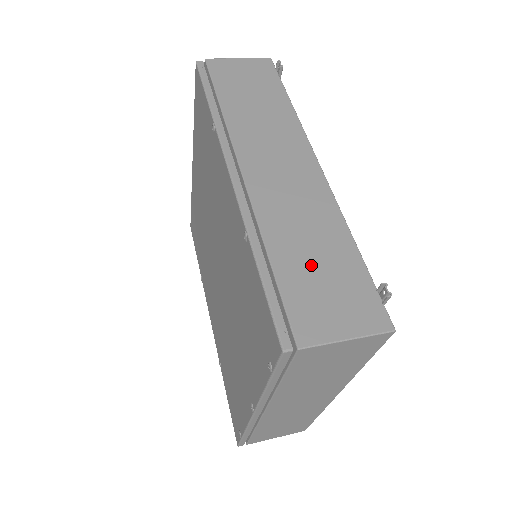
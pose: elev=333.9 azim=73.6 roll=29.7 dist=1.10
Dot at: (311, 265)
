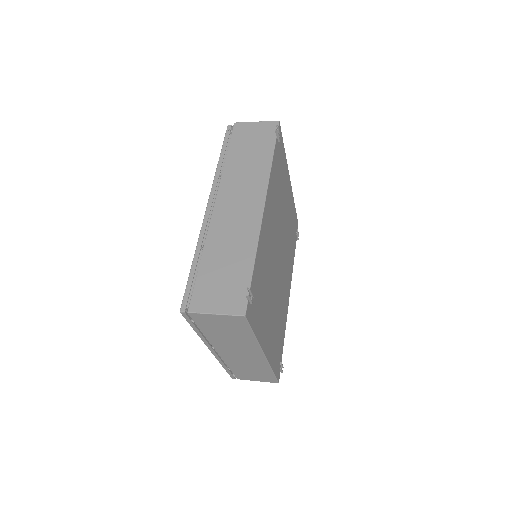
Dot at: (220, 269)
